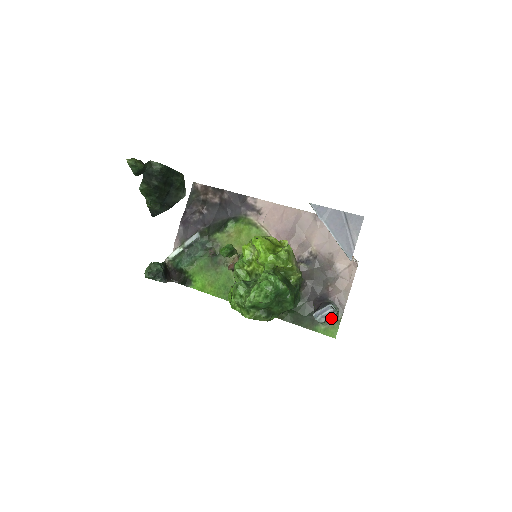
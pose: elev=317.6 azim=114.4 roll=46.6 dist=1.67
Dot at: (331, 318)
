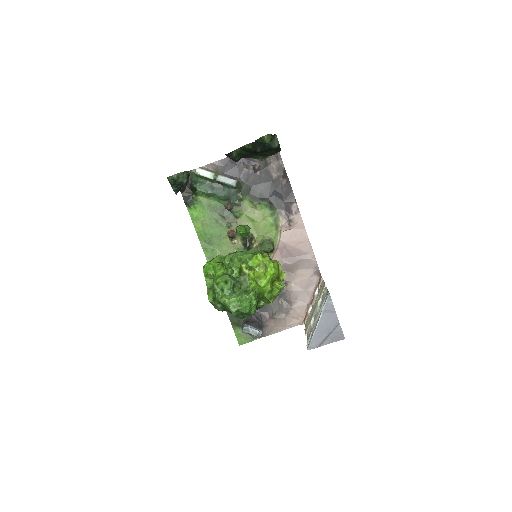
Dot at: (251, 334)
